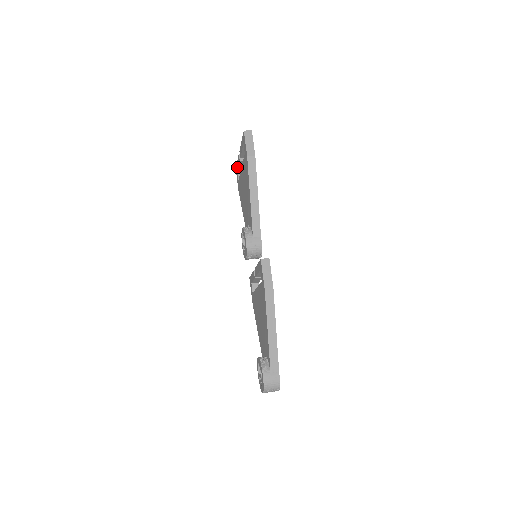
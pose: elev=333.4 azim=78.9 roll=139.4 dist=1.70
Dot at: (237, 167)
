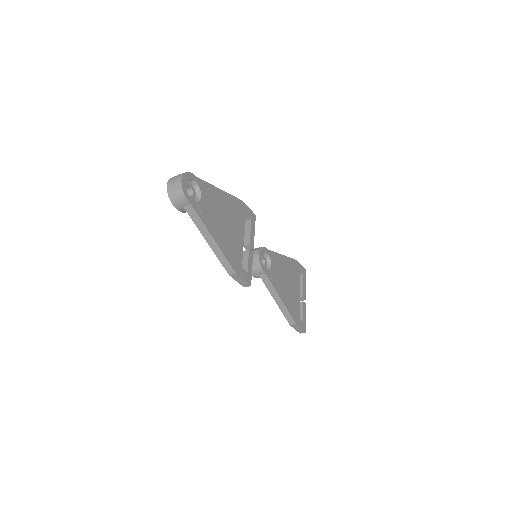
Dot at: occluded
